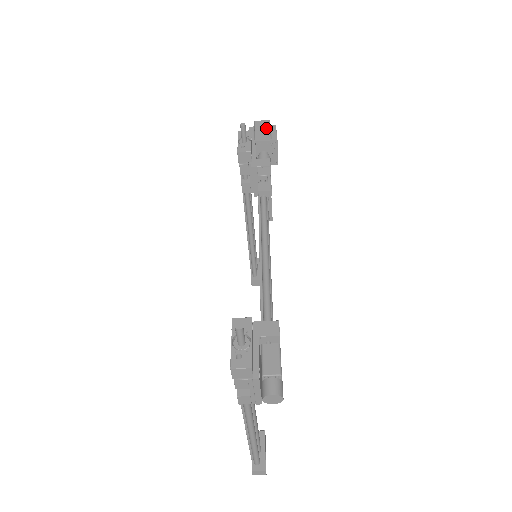
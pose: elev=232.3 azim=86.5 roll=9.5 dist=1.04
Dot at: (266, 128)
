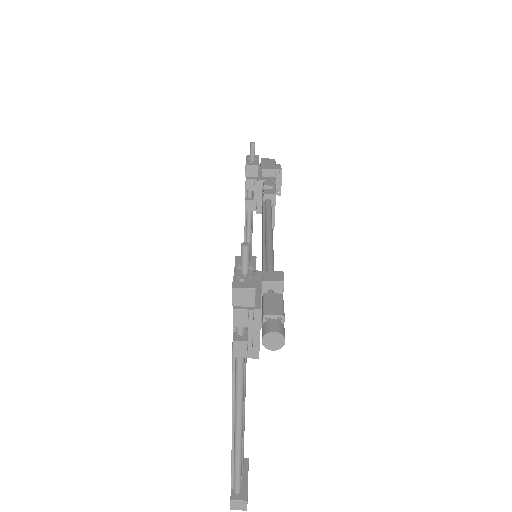
Dot at: (272, 162)
